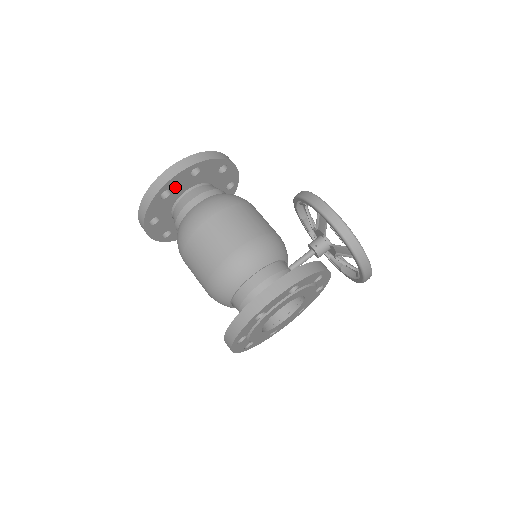
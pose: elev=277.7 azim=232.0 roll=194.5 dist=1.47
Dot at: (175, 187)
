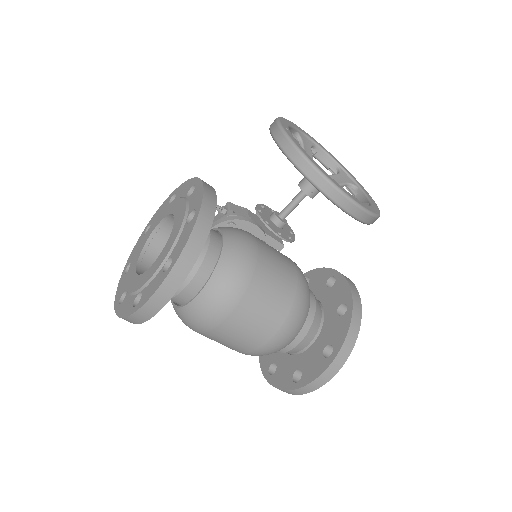
Dot at: occluded
